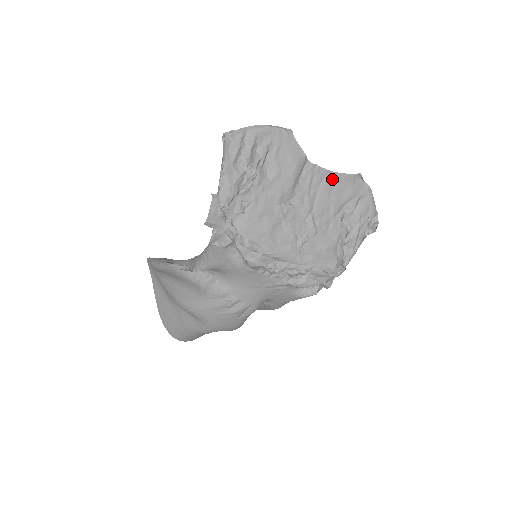
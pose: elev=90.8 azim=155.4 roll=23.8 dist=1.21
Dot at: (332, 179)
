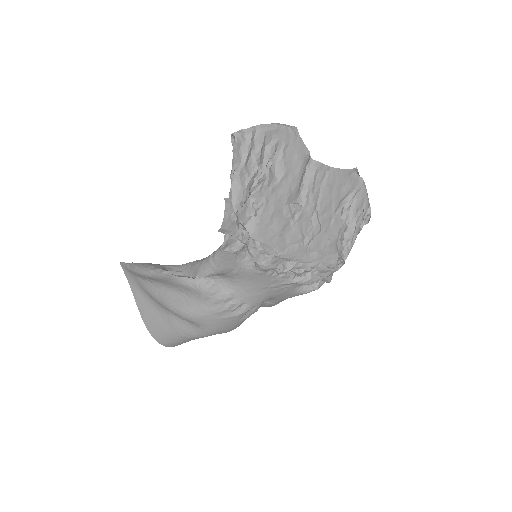
Dot at: (333, 175)
